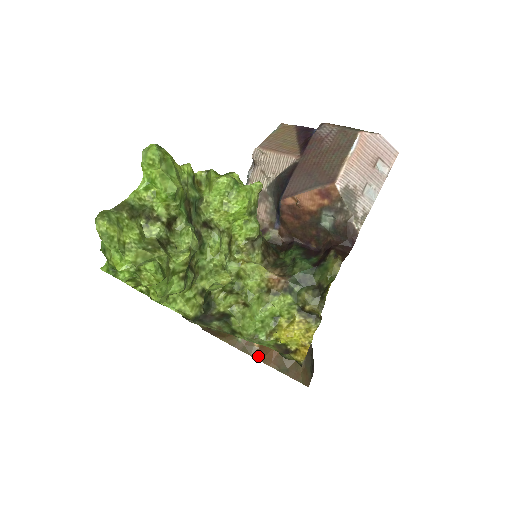
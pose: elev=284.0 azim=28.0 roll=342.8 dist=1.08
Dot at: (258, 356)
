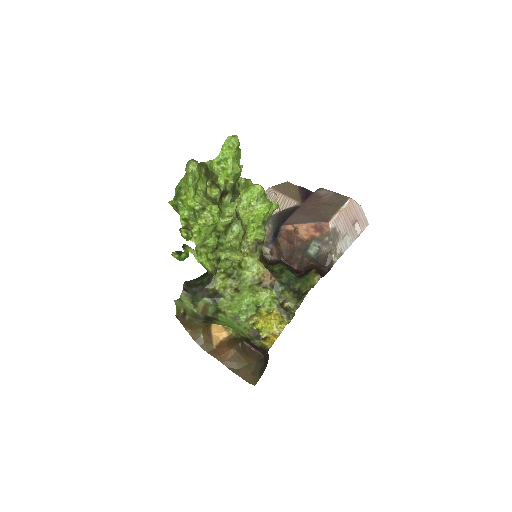
Dot at: (214, 354)
